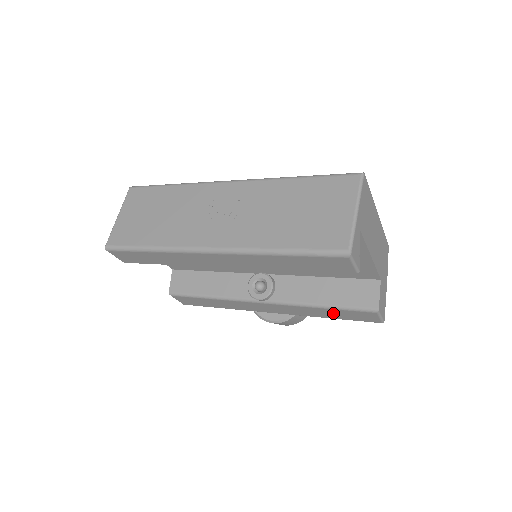
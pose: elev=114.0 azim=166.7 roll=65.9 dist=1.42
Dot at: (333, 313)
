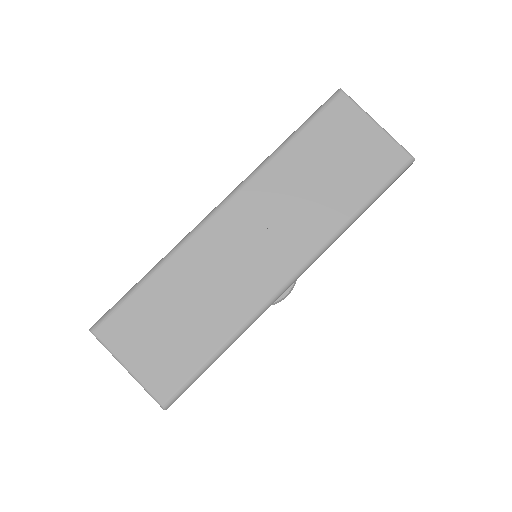
Dot at: occluded
